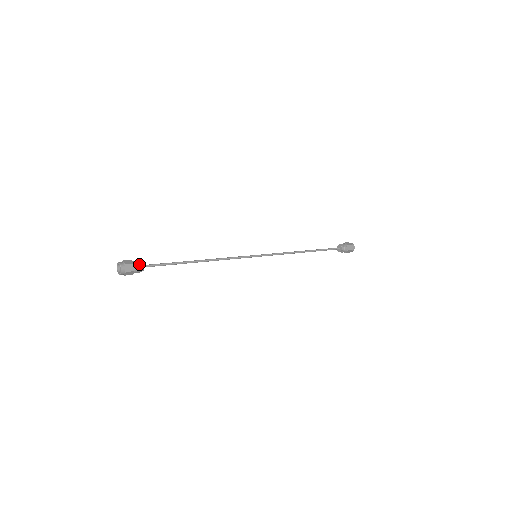
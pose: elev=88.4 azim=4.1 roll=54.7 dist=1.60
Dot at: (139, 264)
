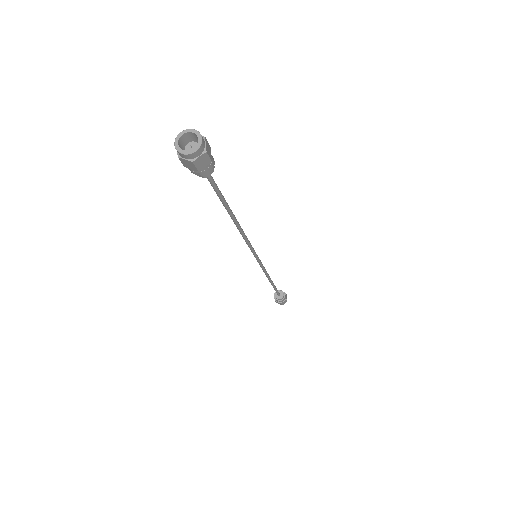
Dot at: (212, 167)
